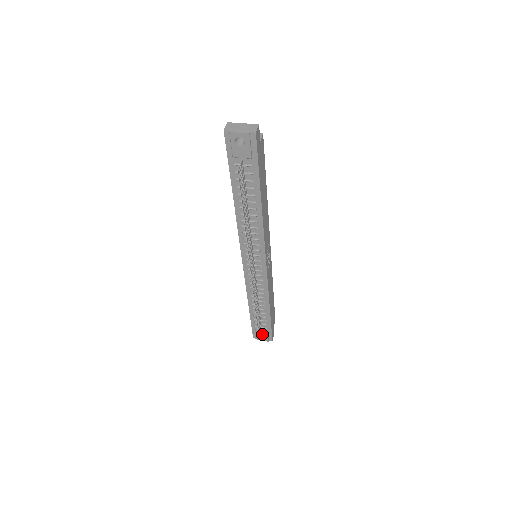
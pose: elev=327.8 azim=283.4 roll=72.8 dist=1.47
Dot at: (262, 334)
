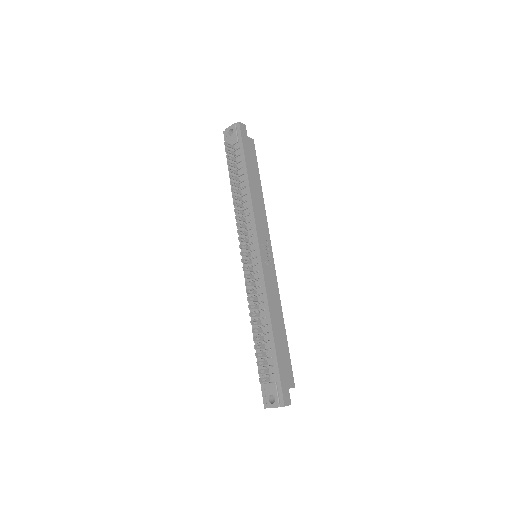
Dot at: (271, 391)
